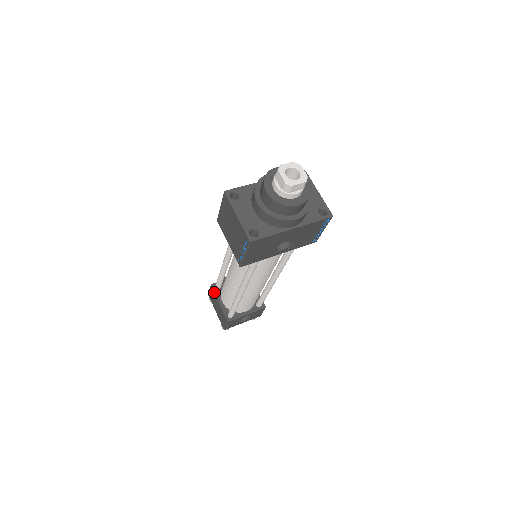
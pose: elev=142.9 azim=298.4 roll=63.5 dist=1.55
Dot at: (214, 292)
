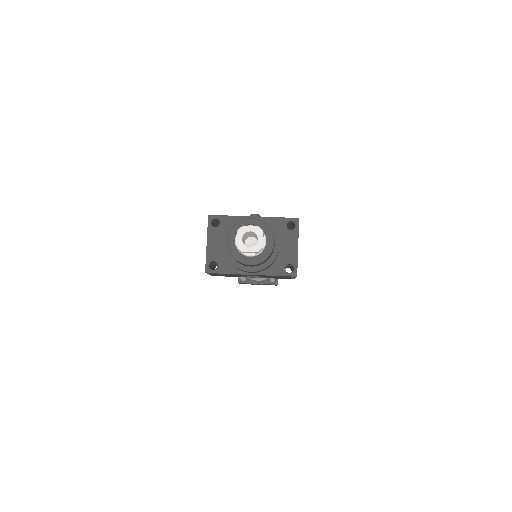
Dot at: occluded
